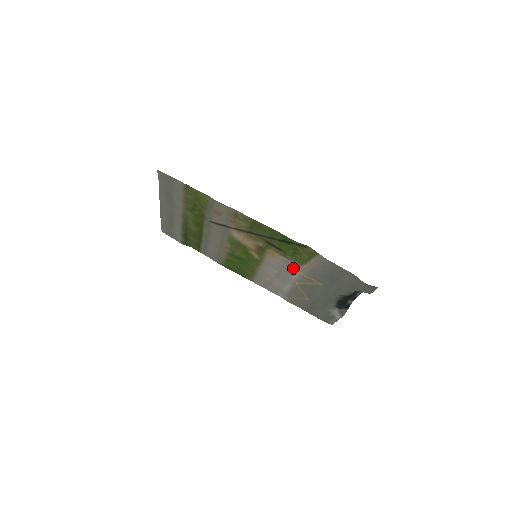
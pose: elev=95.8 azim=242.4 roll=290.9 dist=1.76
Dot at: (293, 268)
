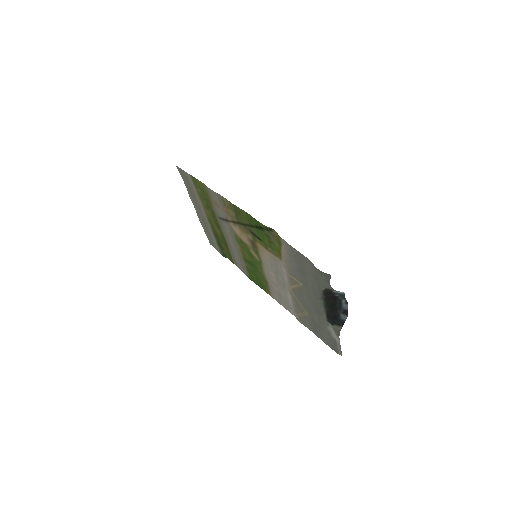
Dot at: (280, 266)
